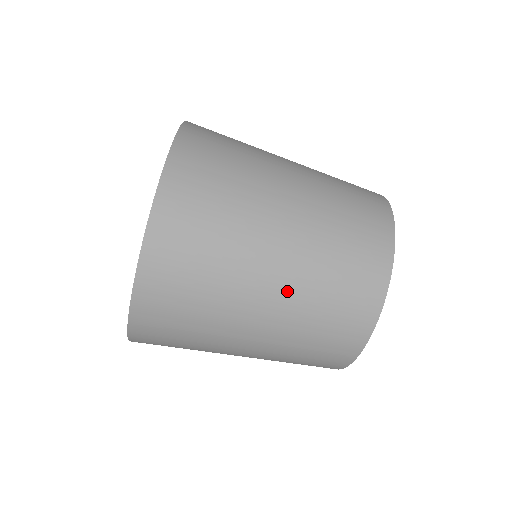
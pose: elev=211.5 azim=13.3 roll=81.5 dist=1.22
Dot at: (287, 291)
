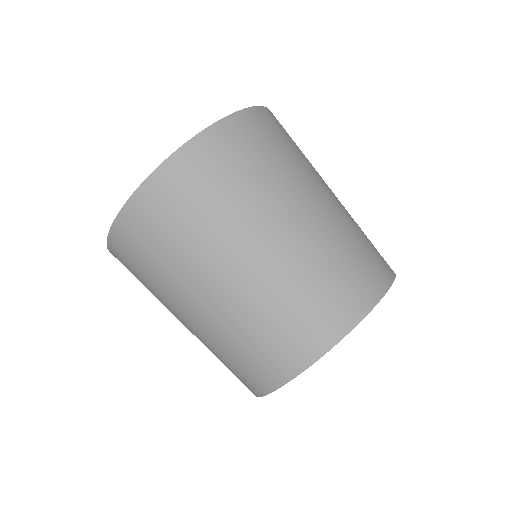
Dot at: (198, 331)
